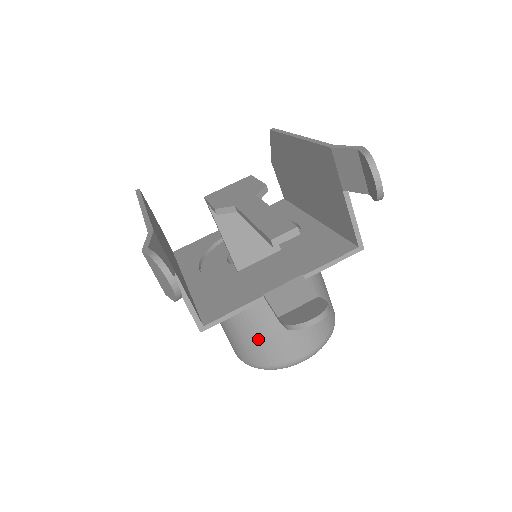
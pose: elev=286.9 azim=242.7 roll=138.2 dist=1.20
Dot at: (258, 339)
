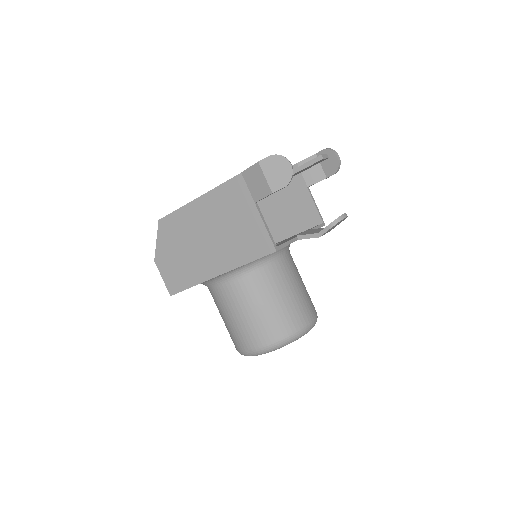
Dot at: (284, 304)
